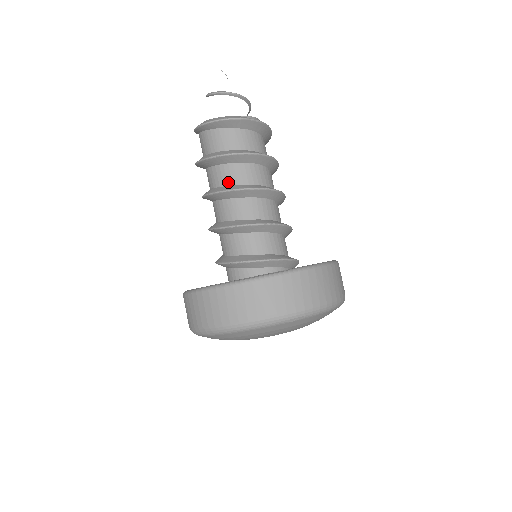
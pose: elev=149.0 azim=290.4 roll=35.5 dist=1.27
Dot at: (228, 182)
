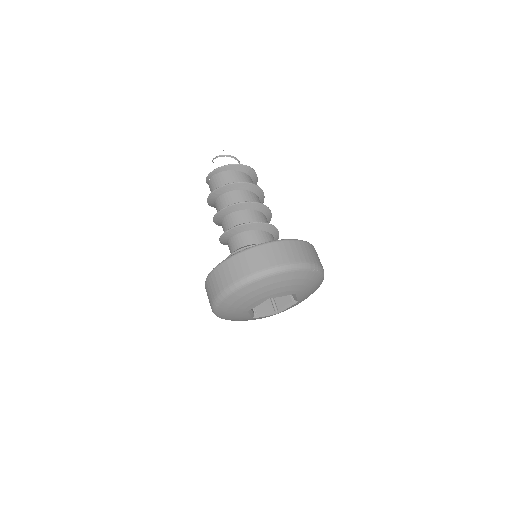
Dot at: (244, 200)
